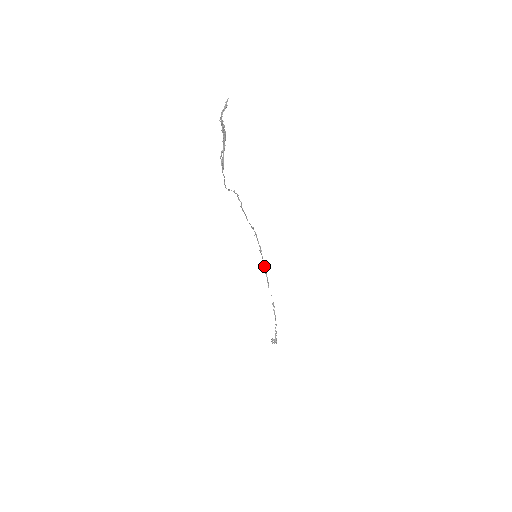
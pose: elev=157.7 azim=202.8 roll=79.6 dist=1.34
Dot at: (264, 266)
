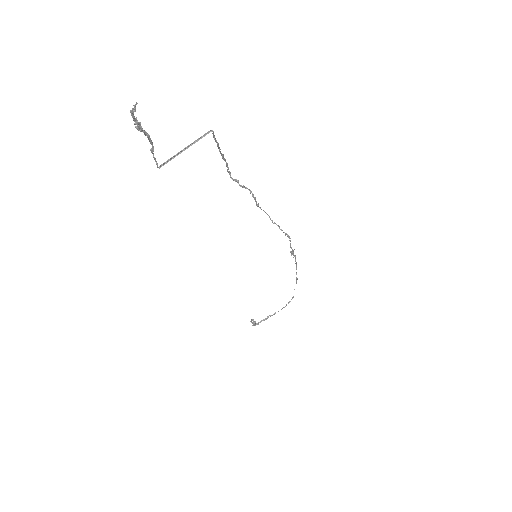
Dot at: (296, 265)
